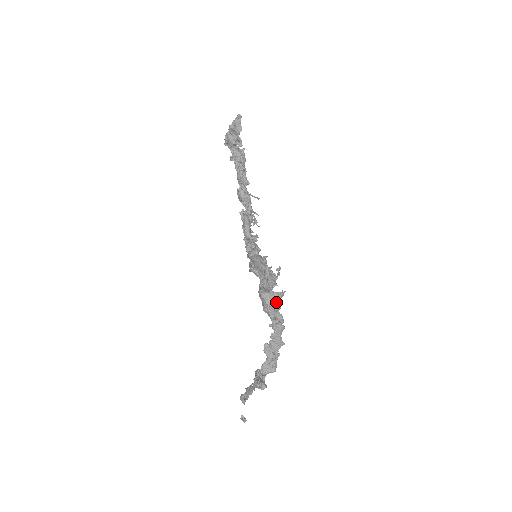
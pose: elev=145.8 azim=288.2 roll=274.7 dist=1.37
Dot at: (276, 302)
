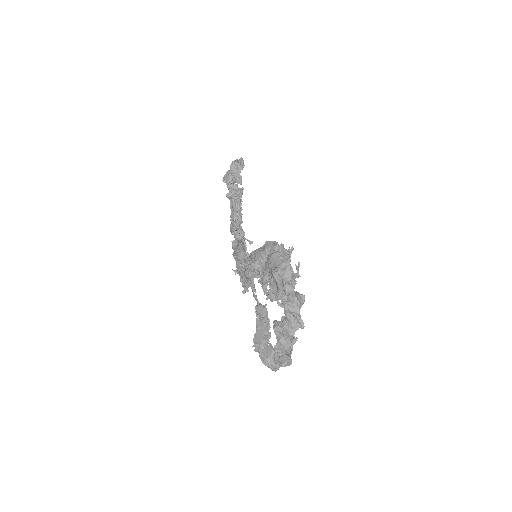
Dot at: occluded
